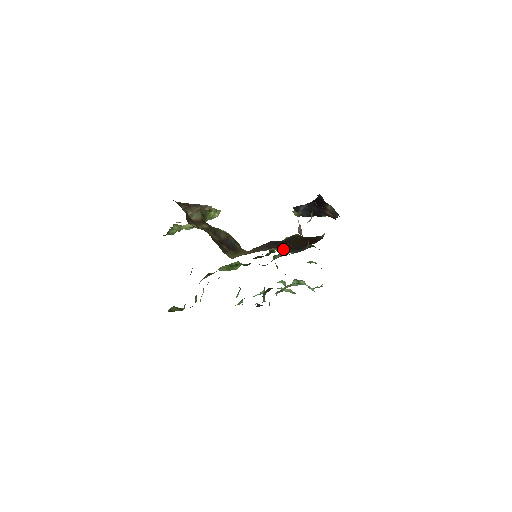
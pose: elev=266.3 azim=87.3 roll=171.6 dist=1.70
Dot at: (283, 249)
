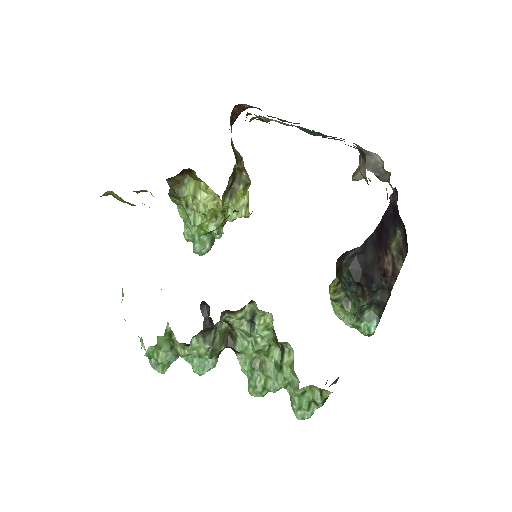
Dot at: occluded
